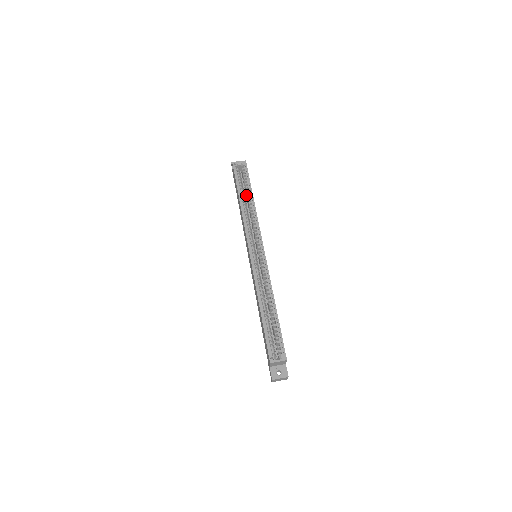
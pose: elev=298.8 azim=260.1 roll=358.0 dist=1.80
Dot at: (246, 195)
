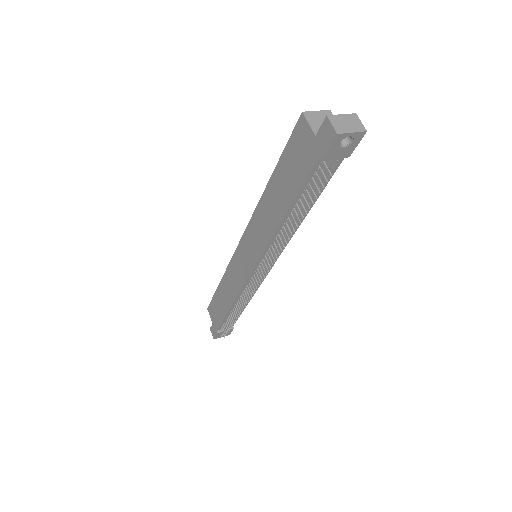
Dot at: occluded
